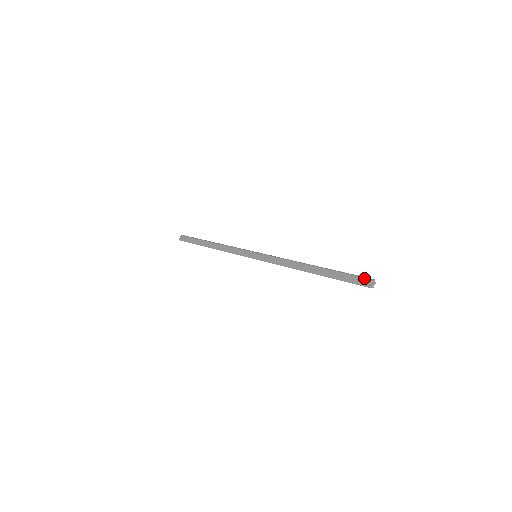
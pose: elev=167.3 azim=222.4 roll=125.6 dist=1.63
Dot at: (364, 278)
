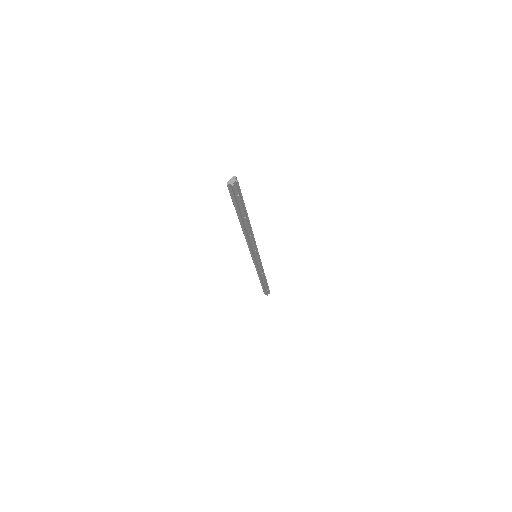
Dot at: occluded
